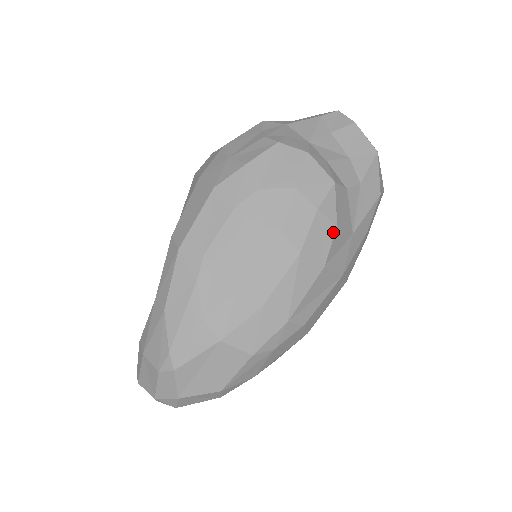
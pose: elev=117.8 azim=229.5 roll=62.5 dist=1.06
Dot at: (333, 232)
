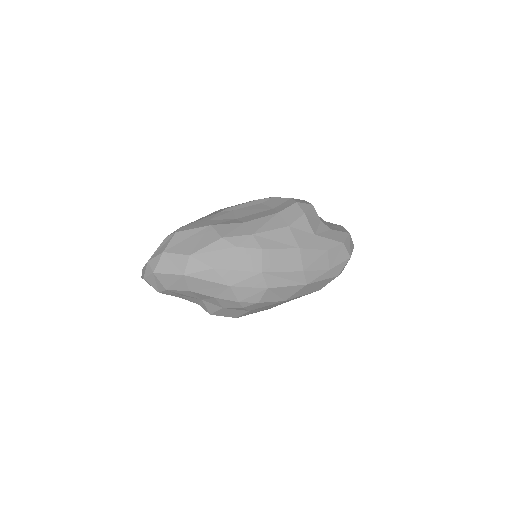
Dot at: (301, 215)
